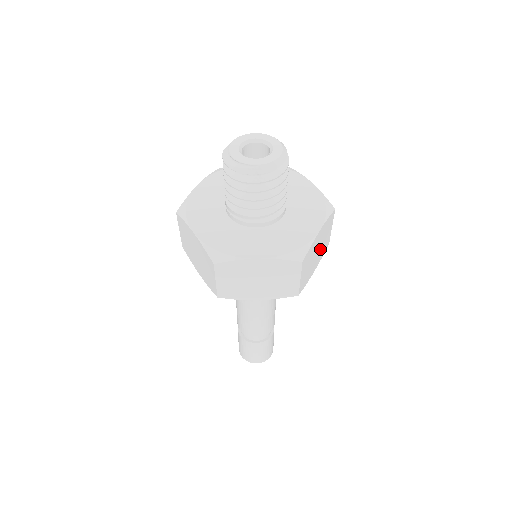
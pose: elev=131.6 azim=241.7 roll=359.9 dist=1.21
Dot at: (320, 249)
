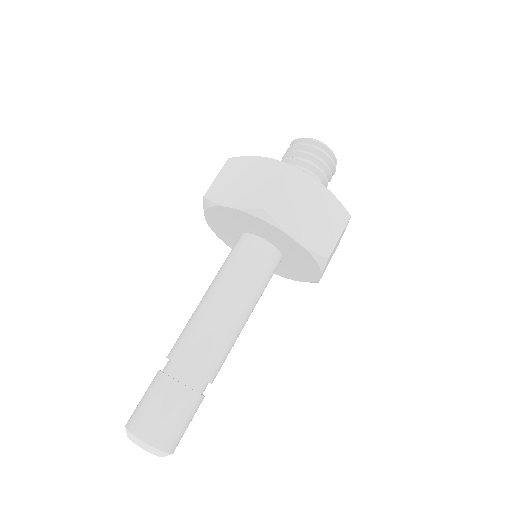
Dot at: (315, 224)
